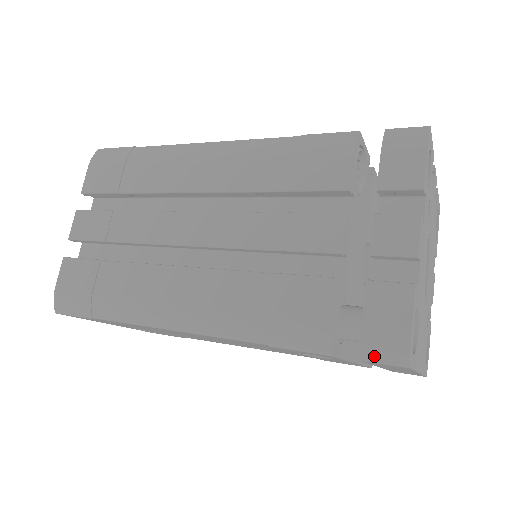
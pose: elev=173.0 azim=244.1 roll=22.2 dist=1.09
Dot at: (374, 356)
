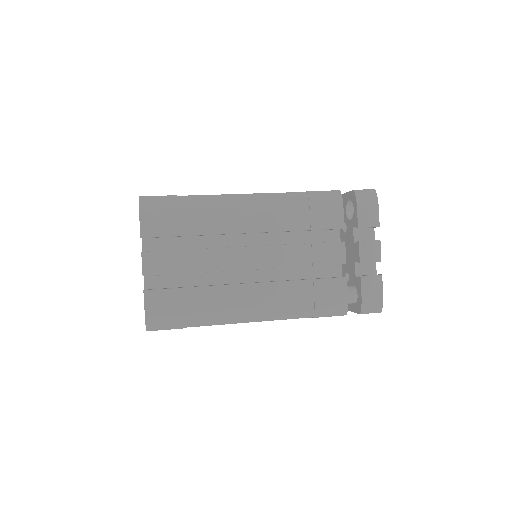
Dot at: (367, 311)
